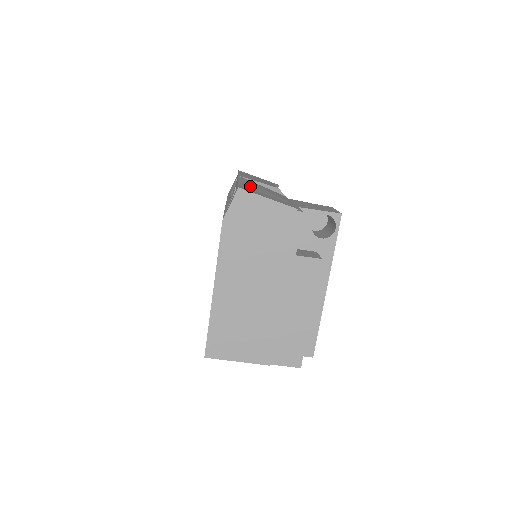
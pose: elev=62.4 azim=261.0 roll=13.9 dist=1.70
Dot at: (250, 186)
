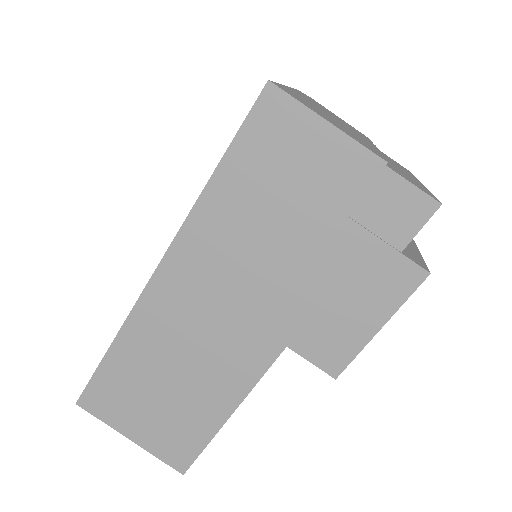
Dot at: occluded
